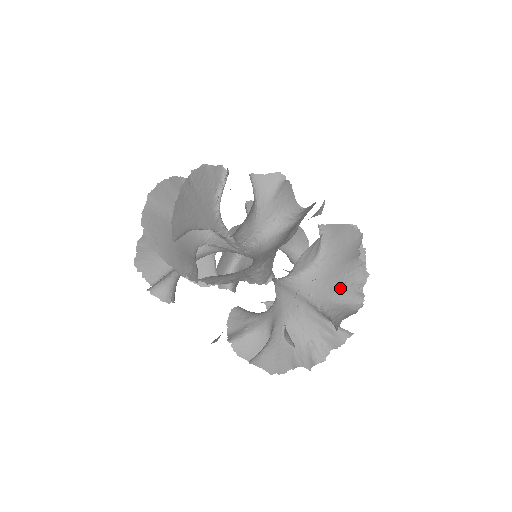
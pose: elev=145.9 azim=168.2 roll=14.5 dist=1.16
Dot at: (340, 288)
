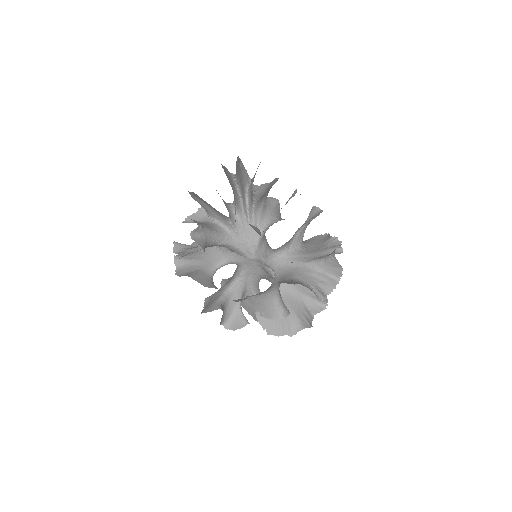
Dot at: (325, 250)
